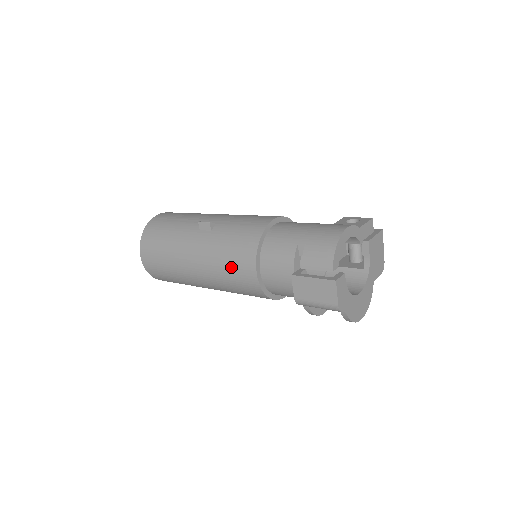
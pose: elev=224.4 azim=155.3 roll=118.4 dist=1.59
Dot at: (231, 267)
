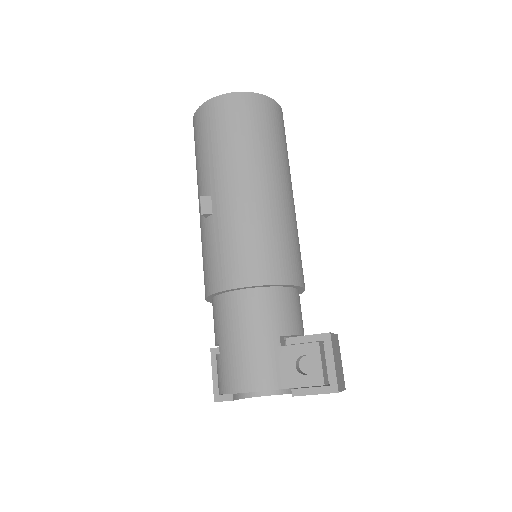
Dot at: occluded
